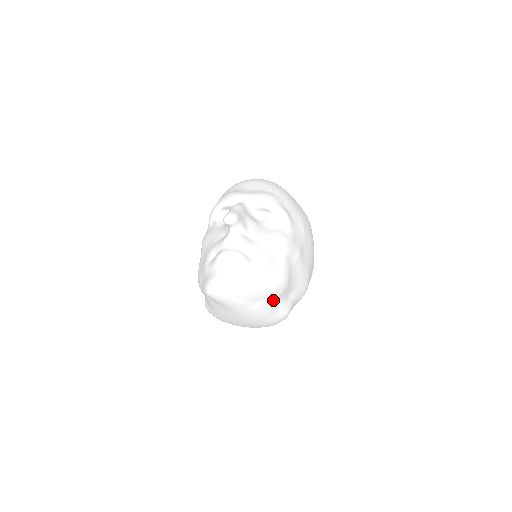
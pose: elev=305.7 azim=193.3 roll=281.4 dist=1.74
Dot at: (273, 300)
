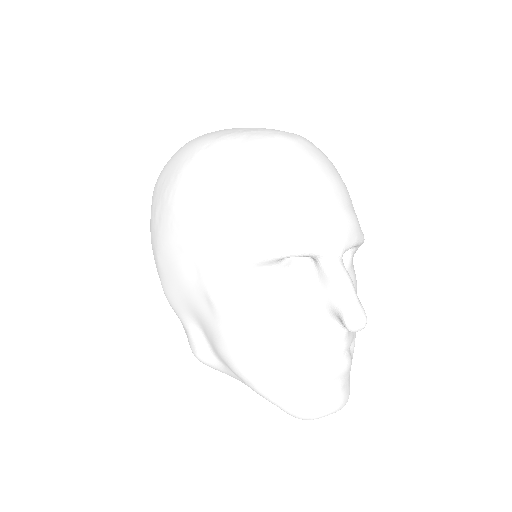
Dot at: occluded
